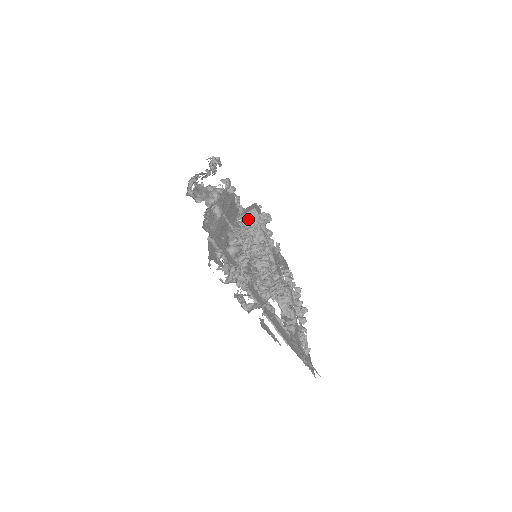
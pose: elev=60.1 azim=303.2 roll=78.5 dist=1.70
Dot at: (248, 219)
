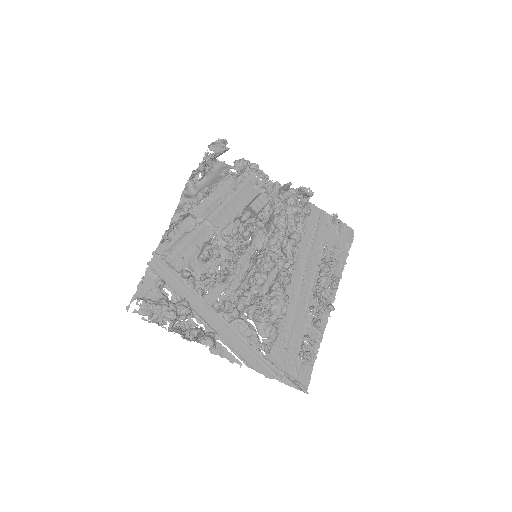
Dot at: (243, 218)
